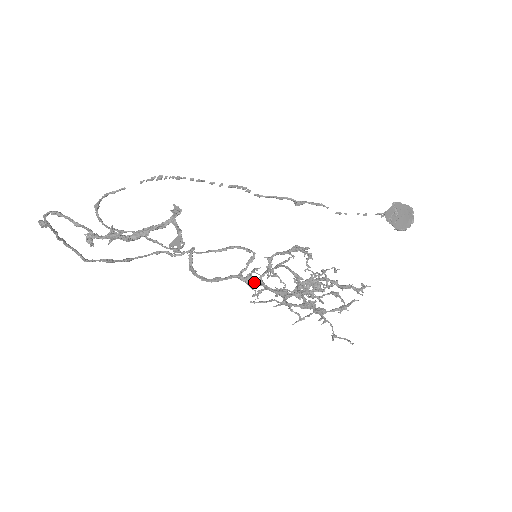
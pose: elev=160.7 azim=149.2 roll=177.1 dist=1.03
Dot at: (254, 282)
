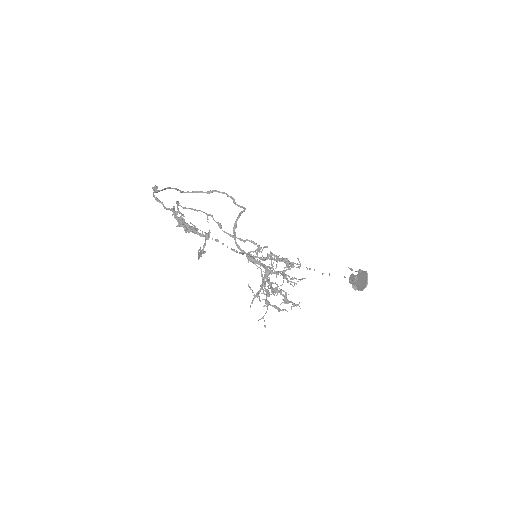
Dot at: (252, 262)
